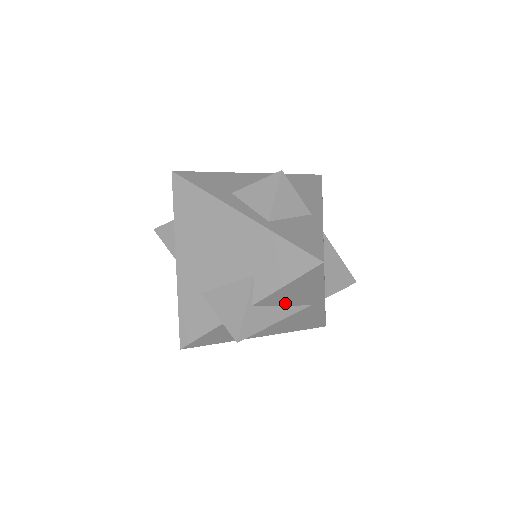
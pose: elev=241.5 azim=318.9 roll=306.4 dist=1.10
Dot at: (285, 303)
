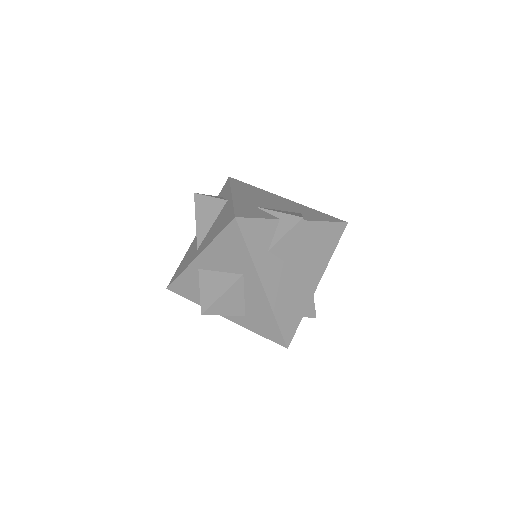
Dot at: (309, 249)
